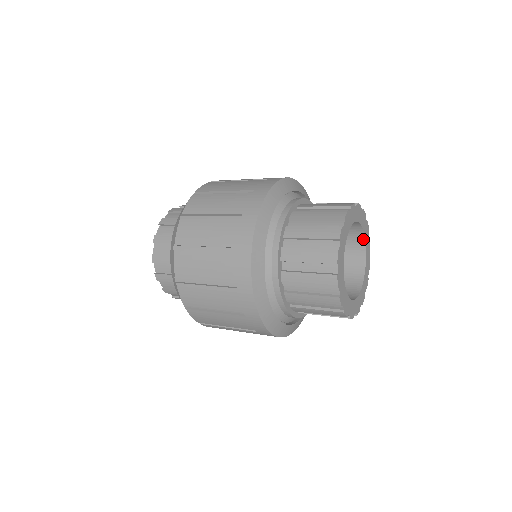
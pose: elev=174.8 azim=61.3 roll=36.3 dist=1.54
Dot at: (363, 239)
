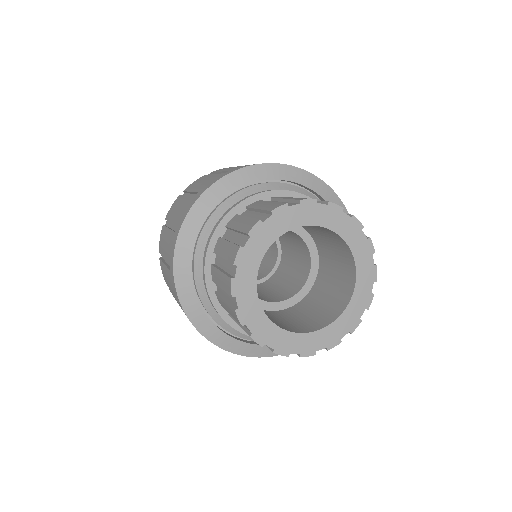
Dot at: (330, 230)
